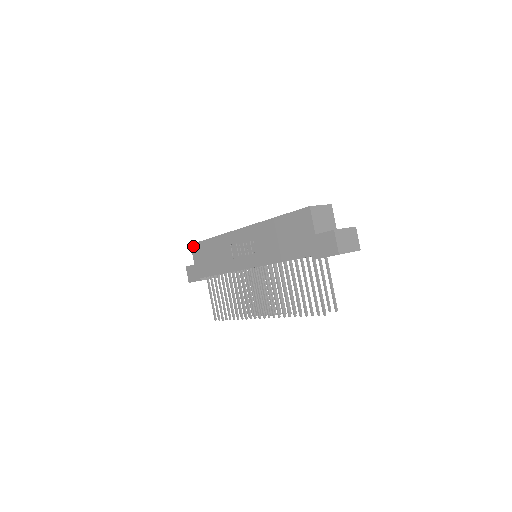
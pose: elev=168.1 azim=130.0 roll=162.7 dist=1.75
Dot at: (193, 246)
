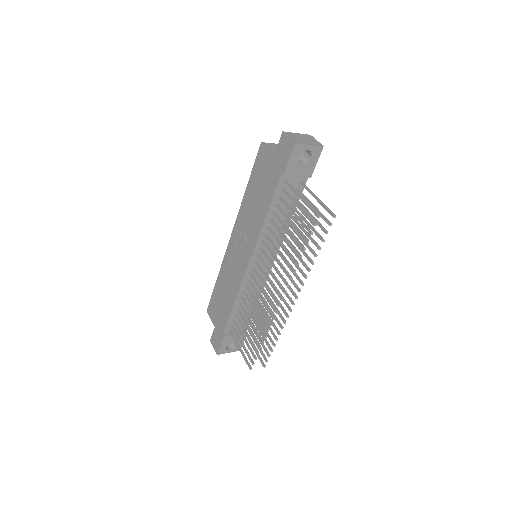
Dot at: (208, 309)
